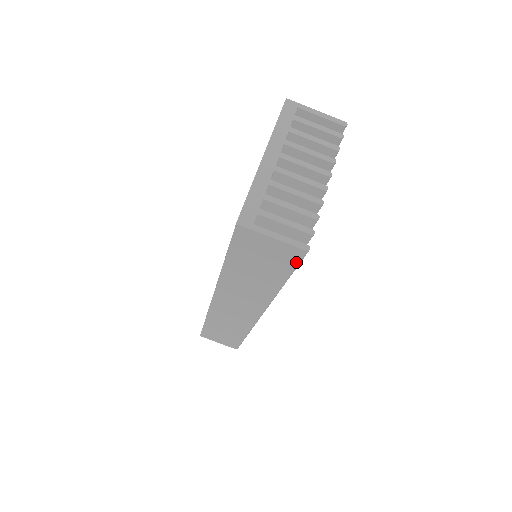
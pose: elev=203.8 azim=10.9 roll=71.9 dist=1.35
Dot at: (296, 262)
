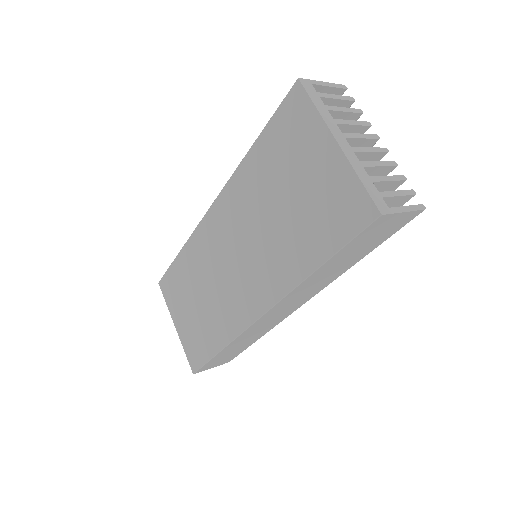
Dot at: (403, 226)
